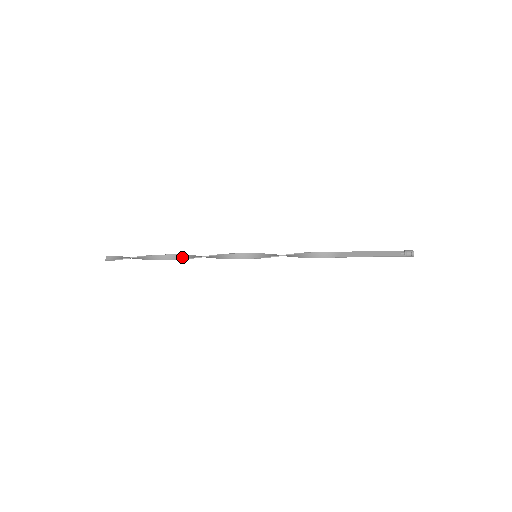
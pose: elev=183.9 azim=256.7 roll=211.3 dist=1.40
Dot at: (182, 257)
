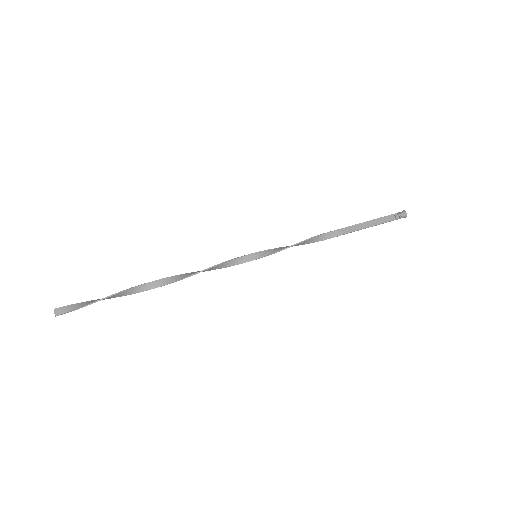
Dot at: (167, 281)
